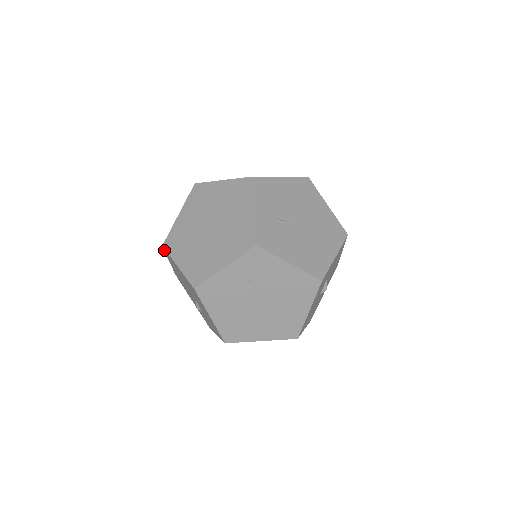
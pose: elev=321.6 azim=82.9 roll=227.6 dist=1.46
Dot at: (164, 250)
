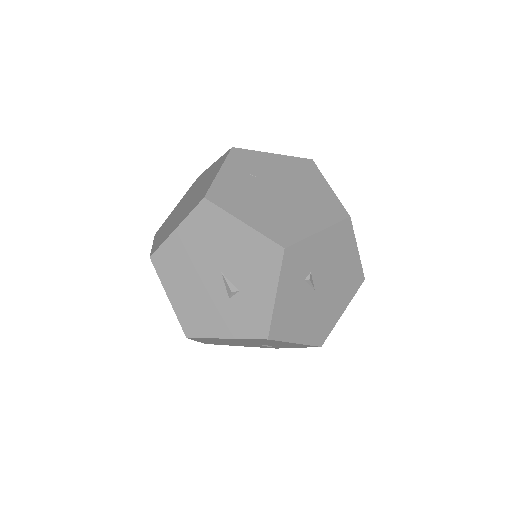
Dot at: (154, 266)
